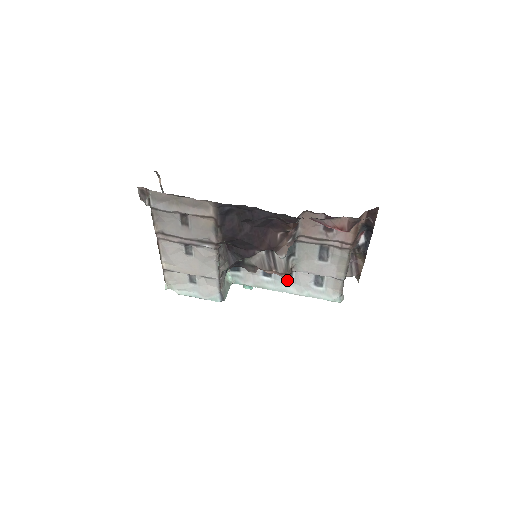
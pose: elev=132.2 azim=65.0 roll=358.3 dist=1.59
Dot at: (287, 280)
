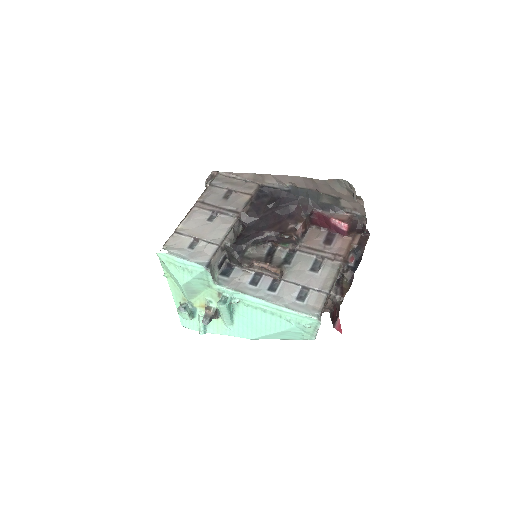
Dot at: (271, 291)
